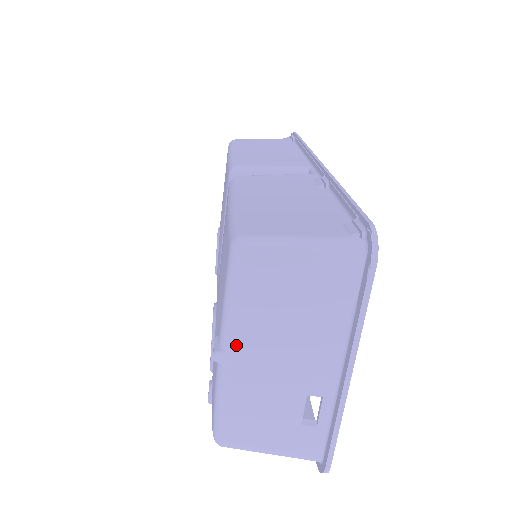
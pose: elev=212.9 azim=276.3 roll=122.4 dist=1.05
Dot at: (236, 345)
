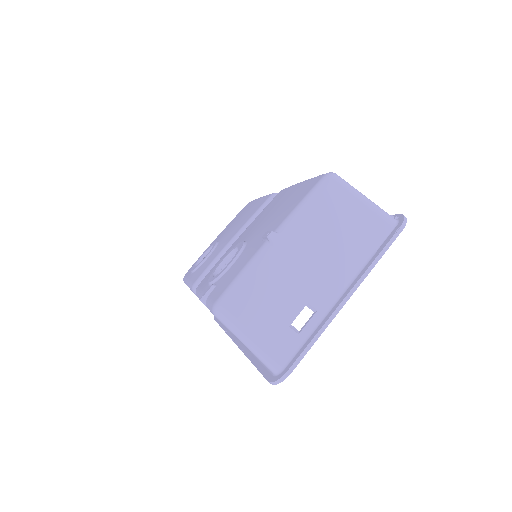
Dot at: (290, 234)
